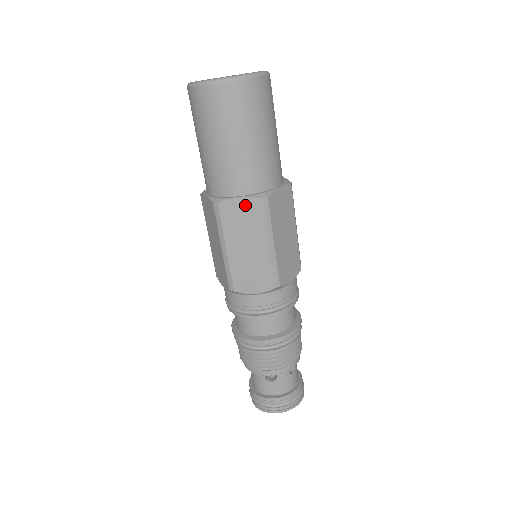
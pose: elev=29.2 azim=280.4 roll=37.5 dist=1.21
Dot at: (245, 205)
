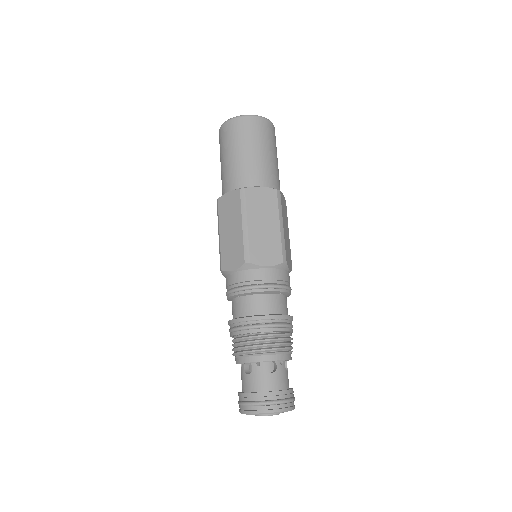
Dot at: (231, 197)
